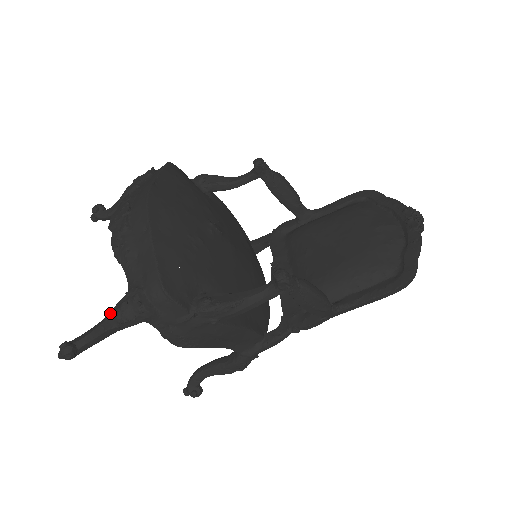
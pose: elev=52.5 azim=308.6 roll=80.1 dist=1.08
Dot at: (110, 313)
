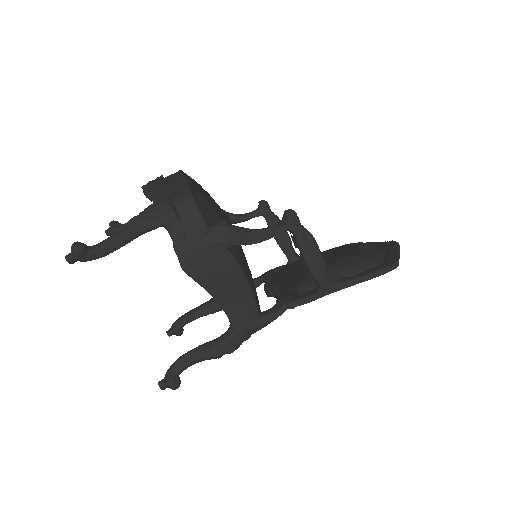
Dot at: (135, 216)
